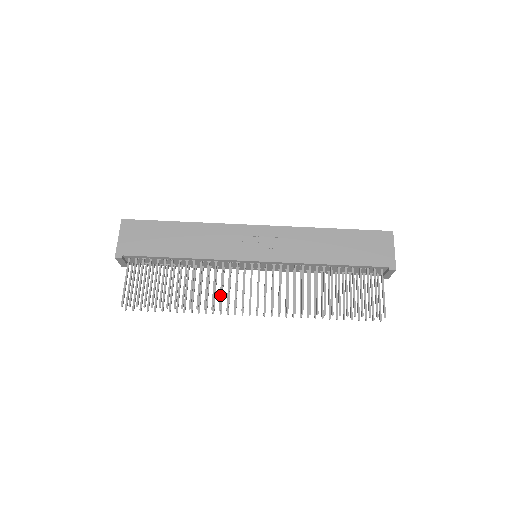
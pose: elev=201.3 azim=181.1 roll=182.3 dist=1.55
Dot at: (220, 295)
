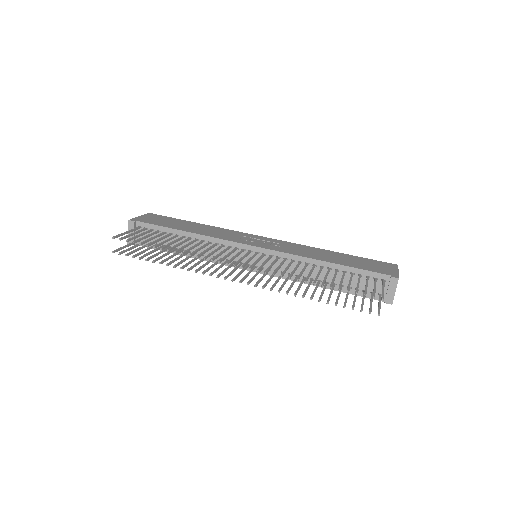
Dot at: (210, 253)
